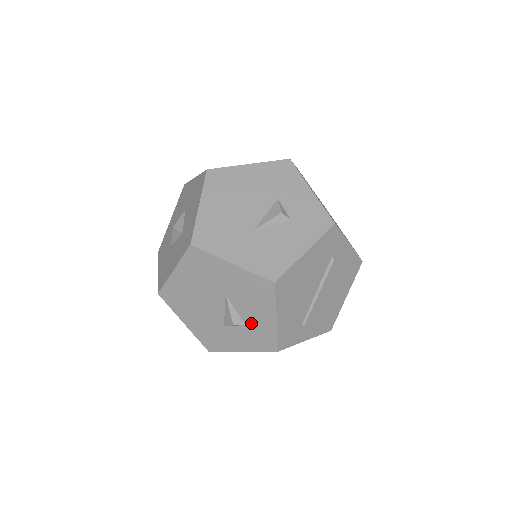
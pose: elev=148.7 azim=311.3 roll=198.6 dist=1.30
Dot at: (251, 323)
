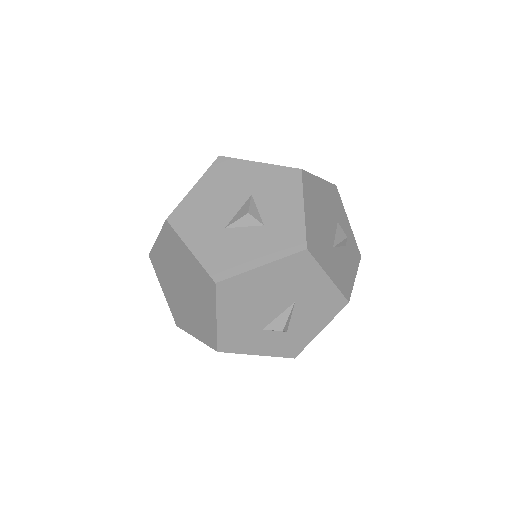
Dot at: (294, 331)
